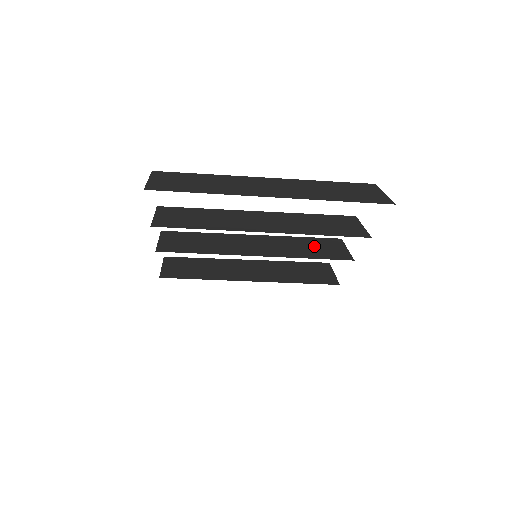
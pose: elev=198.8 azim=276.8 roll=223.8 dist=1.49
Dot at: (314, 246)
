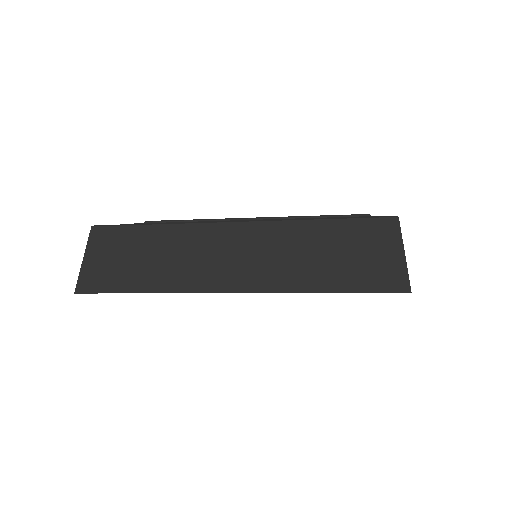
Dot at: occluded
